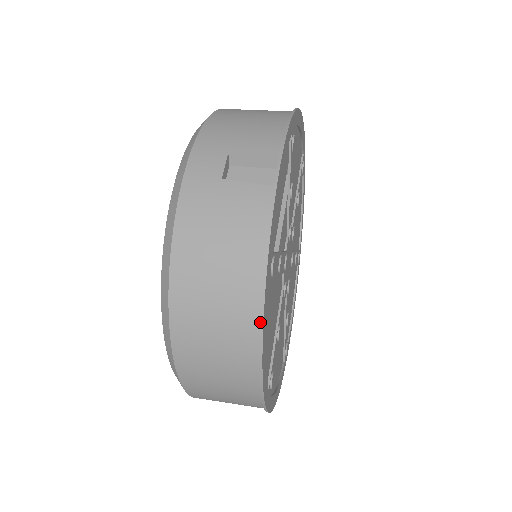
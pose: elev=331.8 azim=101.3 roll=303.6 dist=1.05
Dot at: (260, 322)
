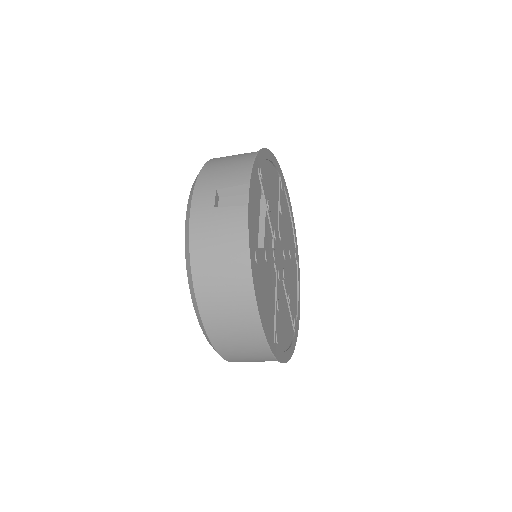
Dot at: (253, 293)
